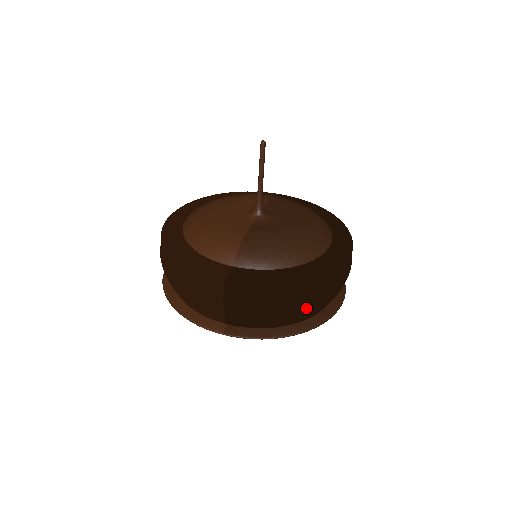
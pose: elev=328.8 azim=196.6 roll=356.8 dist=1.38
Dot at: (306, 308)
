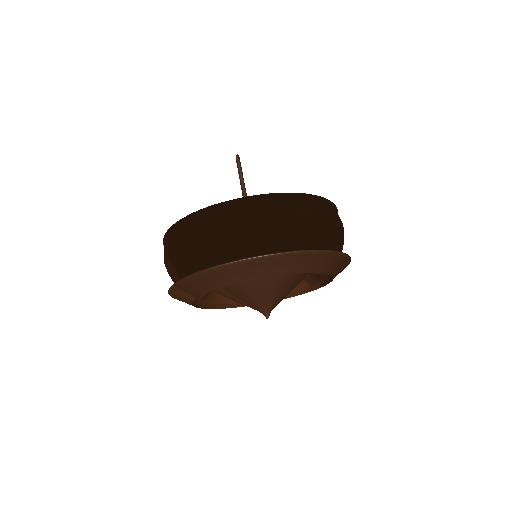
Dot at: (222, 233)
